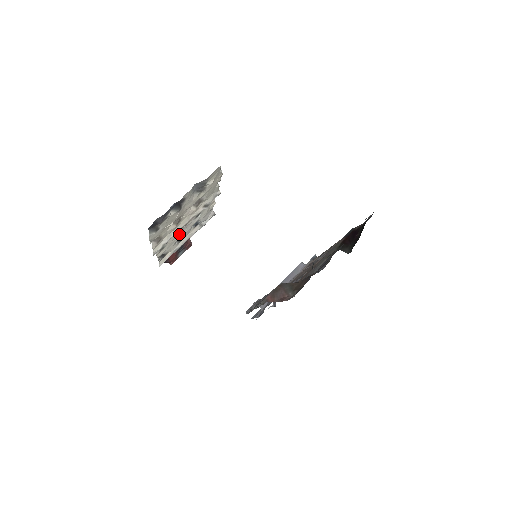
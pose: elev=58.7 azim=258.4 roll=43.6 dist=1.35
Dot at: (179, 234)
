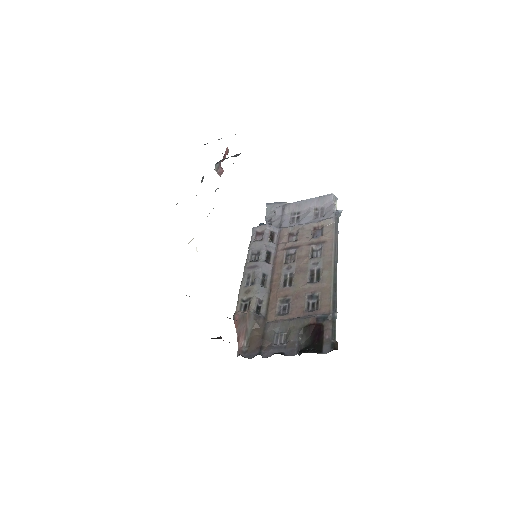
Dot at: occluded
